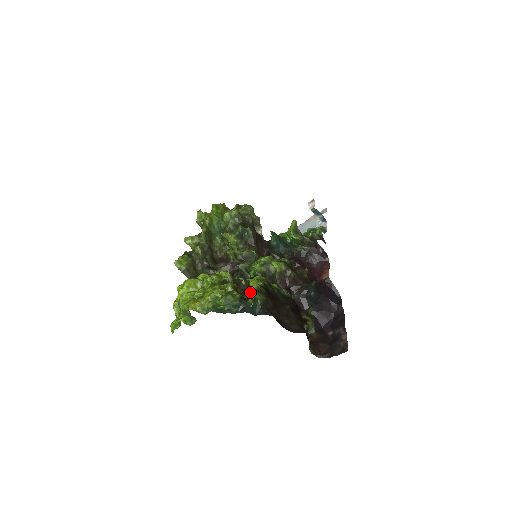
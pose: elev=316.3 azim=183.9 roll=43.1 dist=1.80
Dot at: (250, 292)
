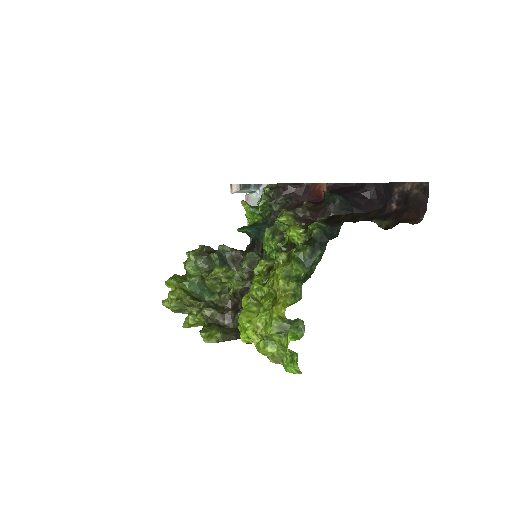
Dot at: (302, 237)
